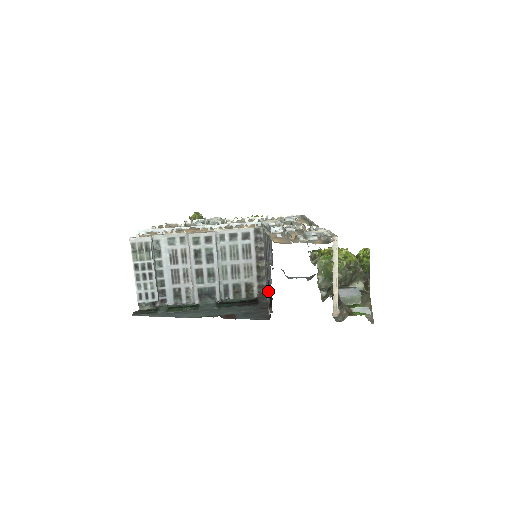
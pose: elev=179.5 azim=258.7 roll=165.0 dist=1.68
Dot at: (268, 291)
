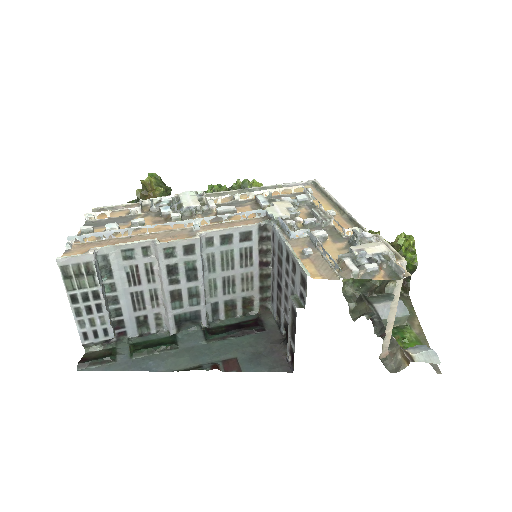
Dot at: (292, 337)
